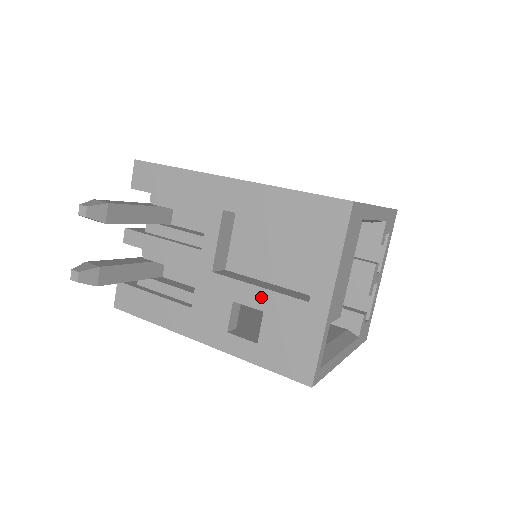
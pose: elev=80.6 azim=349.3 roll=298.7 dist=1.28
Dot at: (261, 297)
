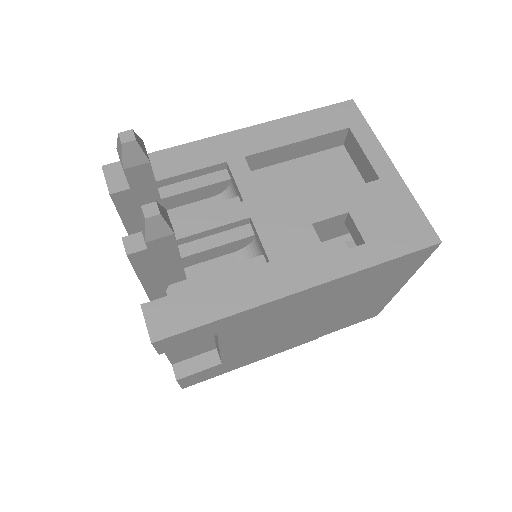
Dot at: (336, 202)
